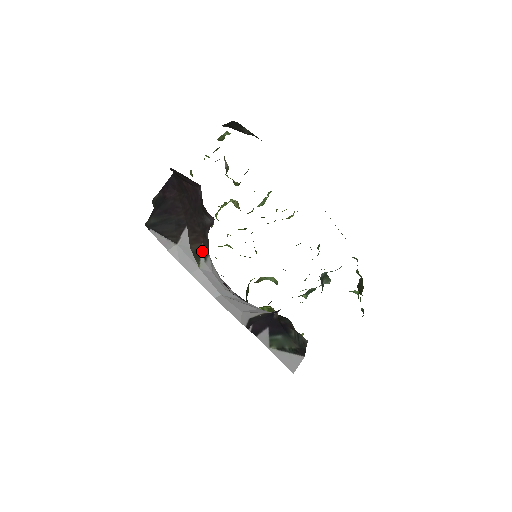
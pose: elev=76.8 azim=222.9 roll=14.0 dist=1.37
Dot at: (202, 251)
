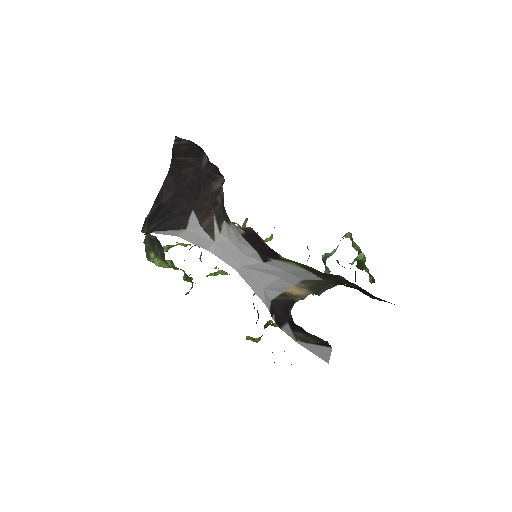
Dot at: (215, 223)
